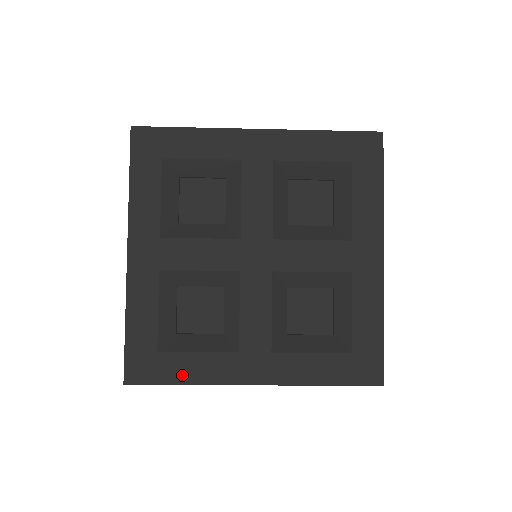
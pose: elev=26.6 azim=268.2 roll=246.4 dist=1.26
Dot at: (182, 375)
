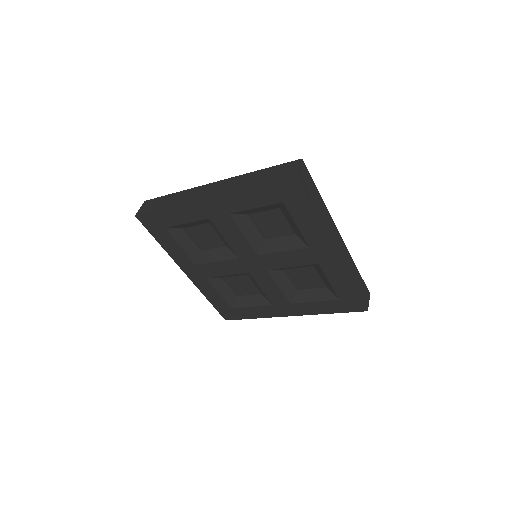
Dot at: (250, 315)
